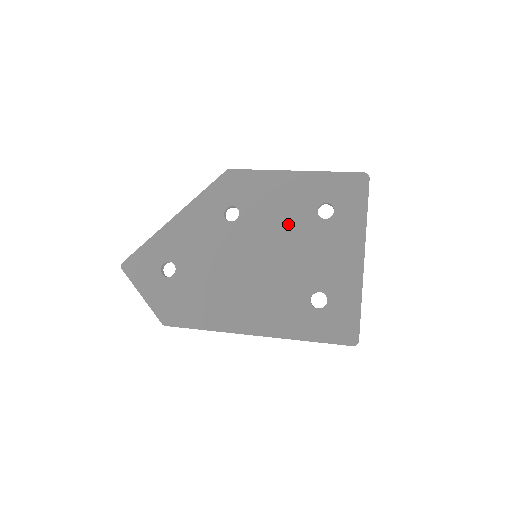
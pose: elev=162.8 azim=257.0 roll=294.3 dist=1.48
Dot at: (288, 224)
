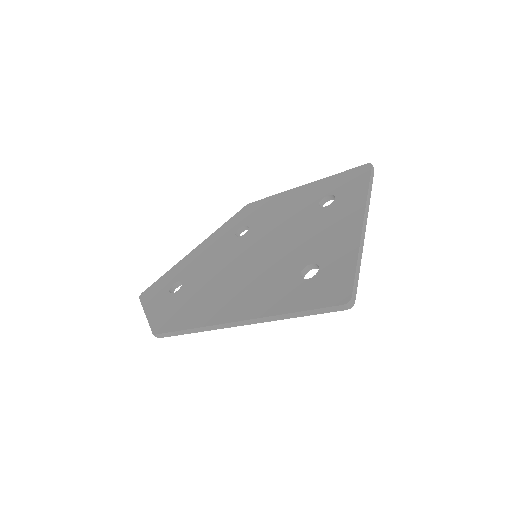
Dot at: (290, 221)
